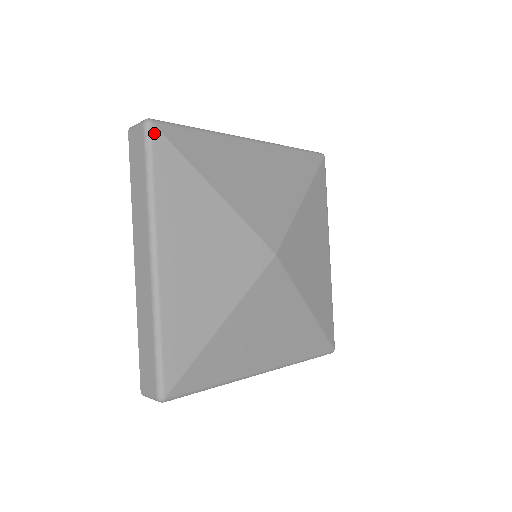
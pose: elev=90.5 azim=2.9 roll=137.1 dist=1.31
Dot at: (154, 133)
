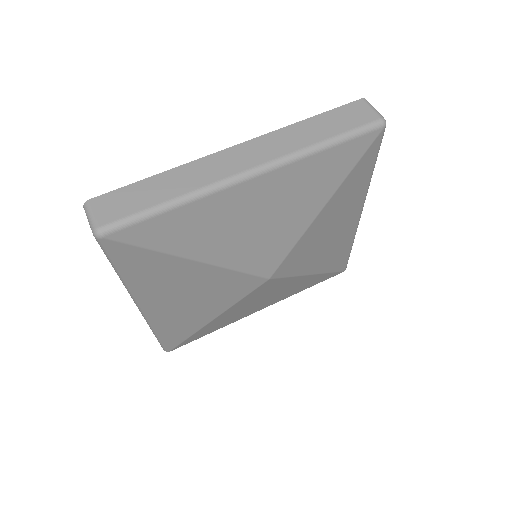
Dot at: (108, 244)
